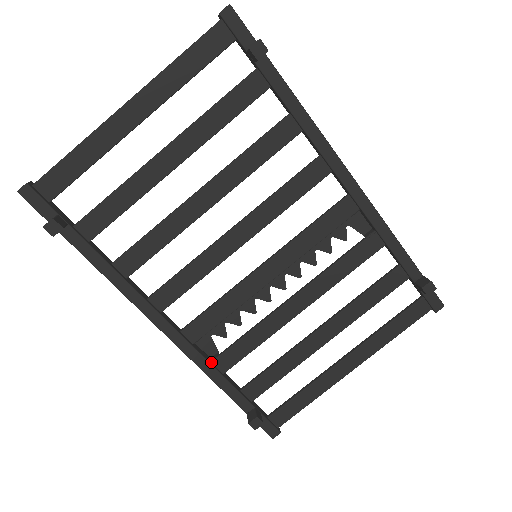
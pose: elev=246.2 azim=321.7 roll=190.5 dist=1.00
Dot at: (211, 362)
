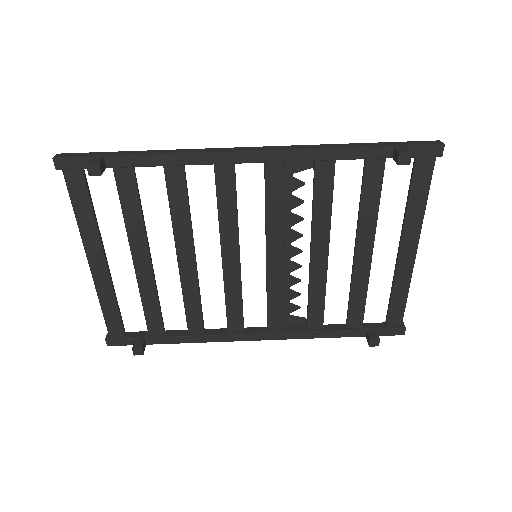
Dot at: (306, 329)
